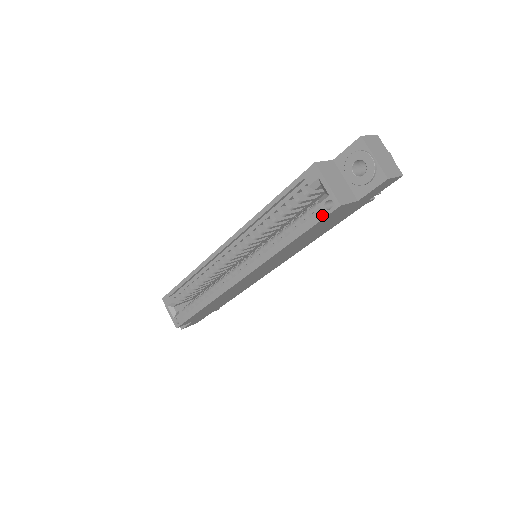
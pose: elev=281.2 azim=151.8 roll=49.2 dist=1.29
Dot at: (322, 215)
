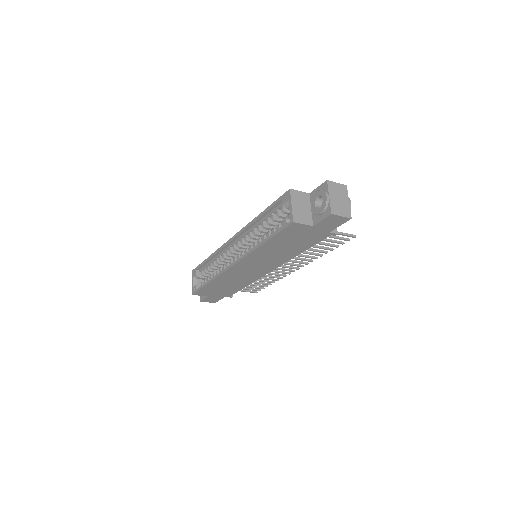
Dot at: (283, 227)
